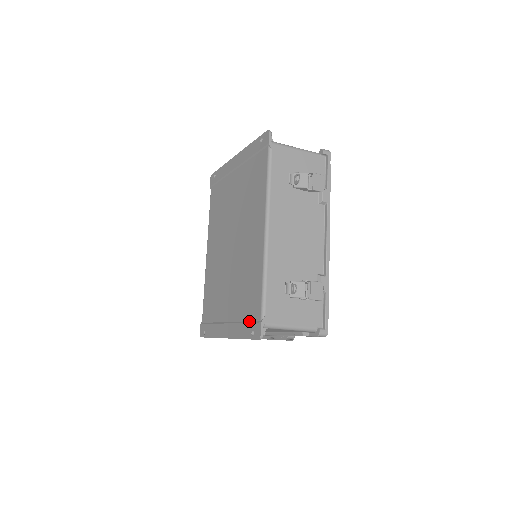
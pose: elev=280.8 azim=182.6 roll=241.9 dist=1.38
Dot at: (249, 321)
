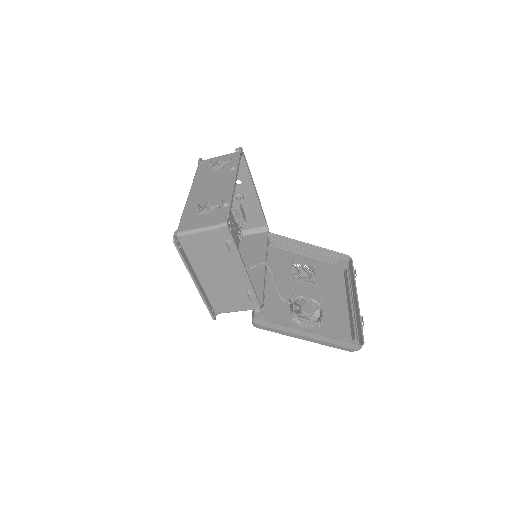
Dot at: occluded
